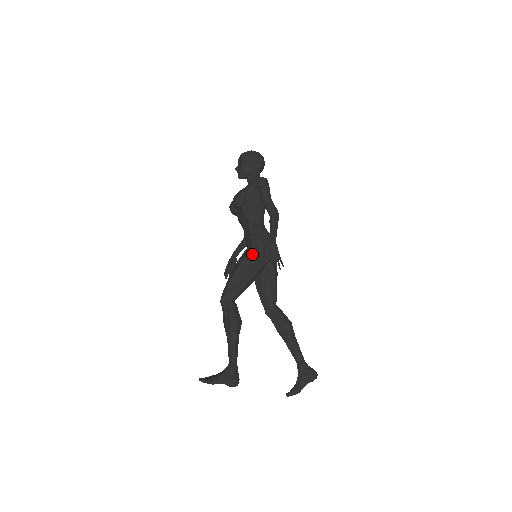
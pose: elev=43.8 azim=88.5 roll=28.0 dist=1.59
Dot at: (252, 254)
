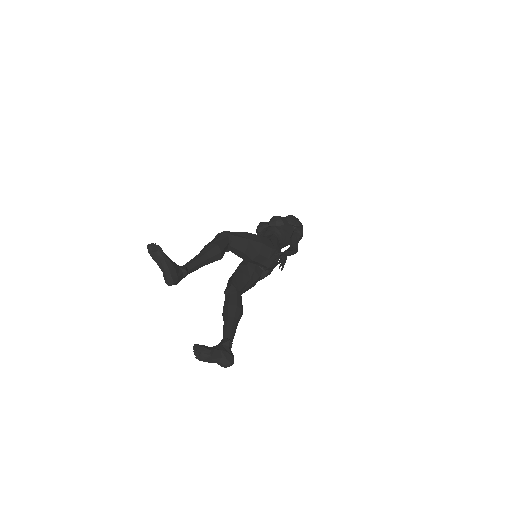
Dot at: (267, 242)
